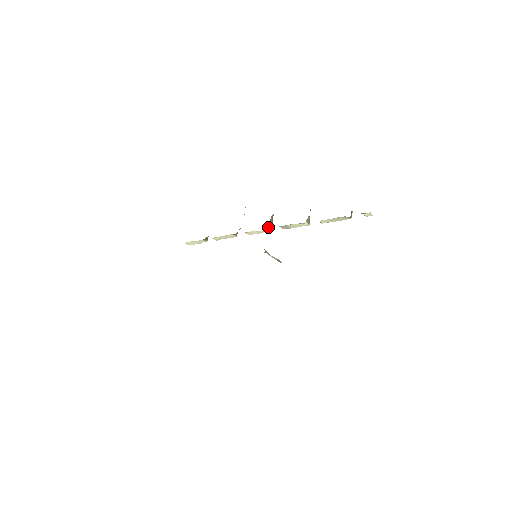
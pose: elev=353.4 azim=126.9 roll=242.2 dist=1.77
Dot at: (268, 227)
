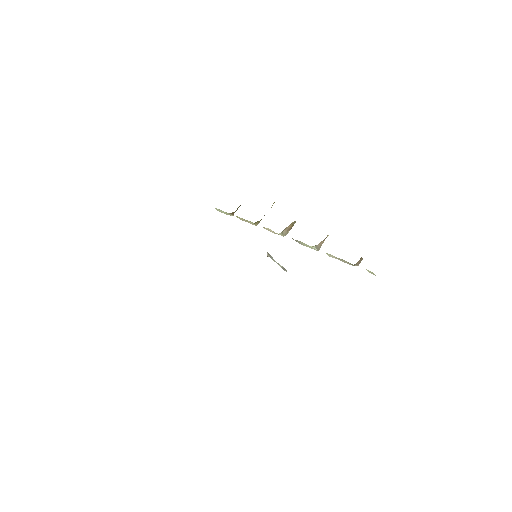
Dot at: (282, 232)
